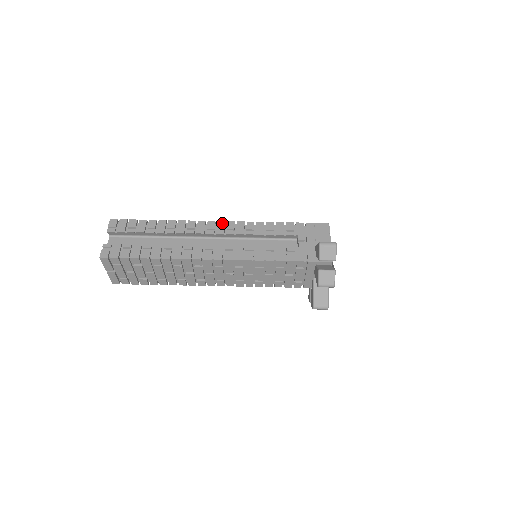
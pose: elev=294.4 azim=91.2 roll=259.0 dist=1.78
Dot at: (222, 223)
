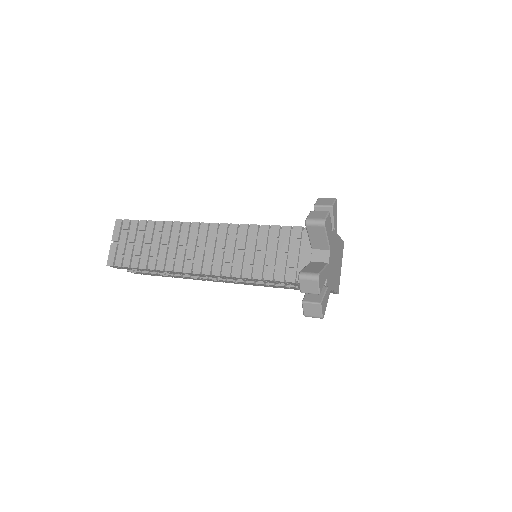
Dot at: occluded
